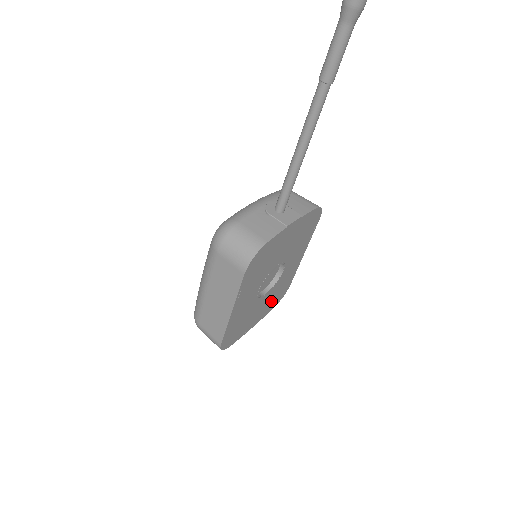
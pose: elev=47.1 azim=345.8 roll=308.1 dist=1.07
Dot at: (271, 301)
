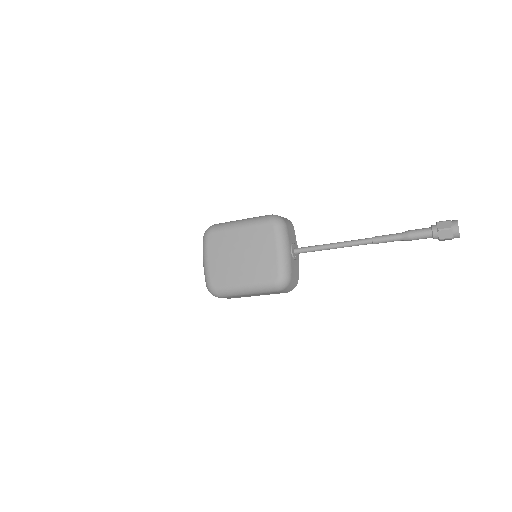
Dot at: occluded
